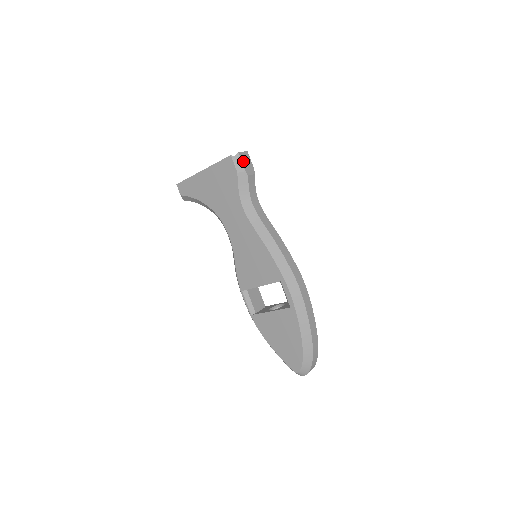
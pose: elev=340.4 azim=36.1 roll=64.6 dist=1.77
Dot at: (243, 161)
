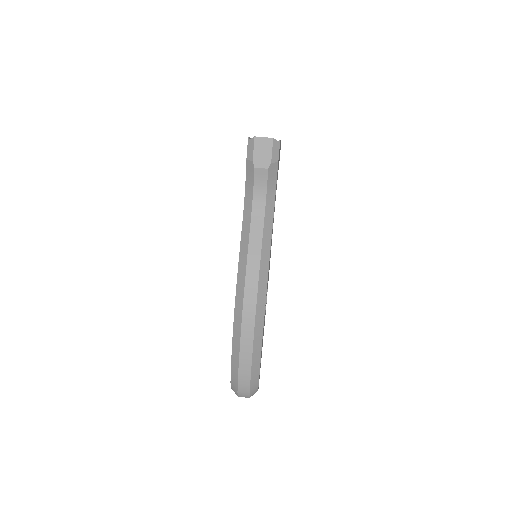
Dot at: (257, 148)
